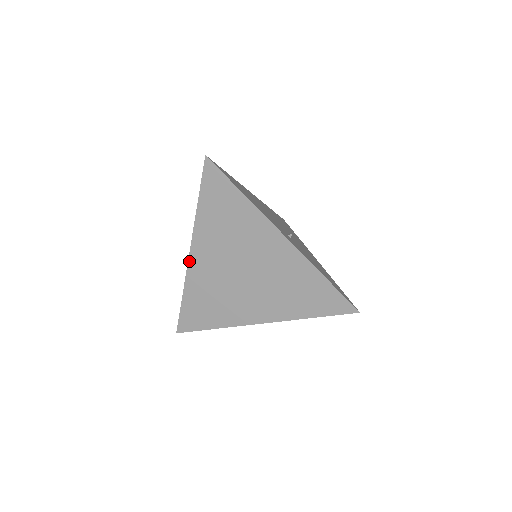
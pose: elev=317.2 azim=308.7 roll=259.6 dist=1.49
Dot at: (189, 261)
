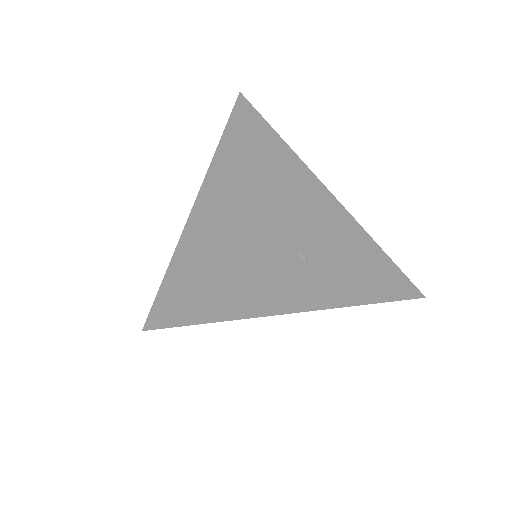
Dot at: occluded
